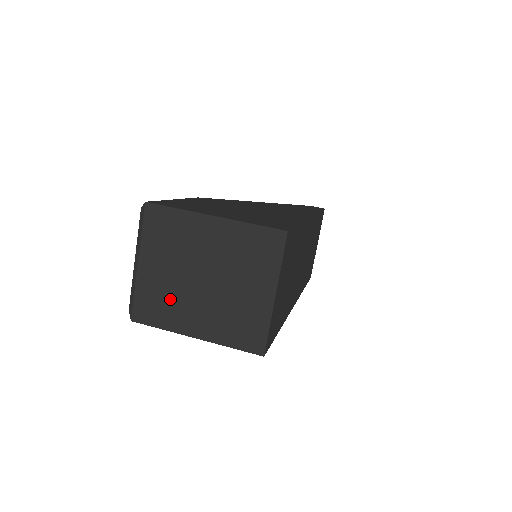
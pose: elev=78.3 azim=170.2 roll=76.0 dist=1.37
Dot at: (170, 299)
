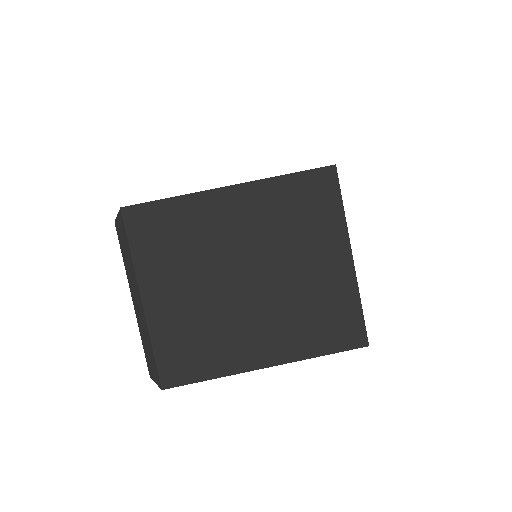
Dot at: (209, 330)
